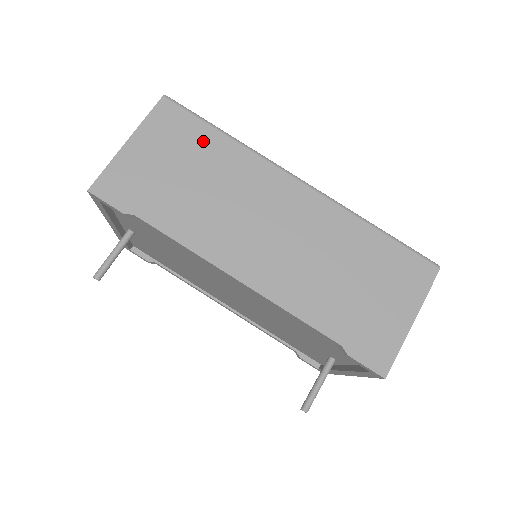
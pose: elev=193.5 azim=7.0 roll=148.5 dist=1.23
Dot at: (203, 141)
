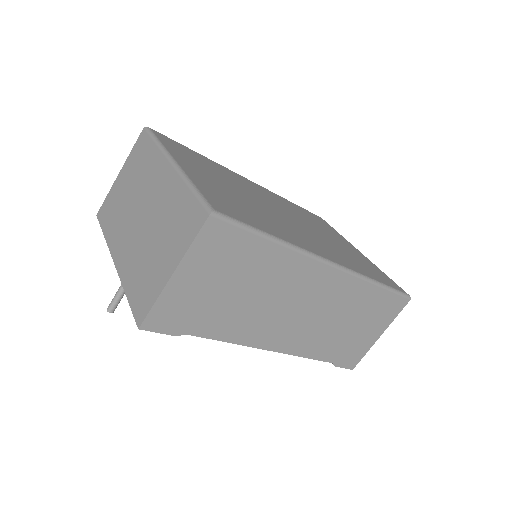
Dot at: (251, 254)
